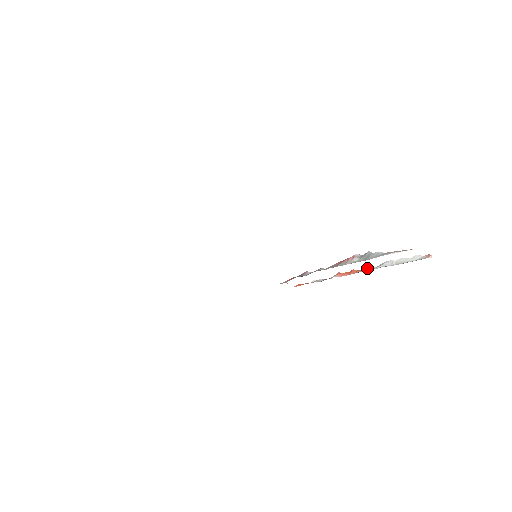
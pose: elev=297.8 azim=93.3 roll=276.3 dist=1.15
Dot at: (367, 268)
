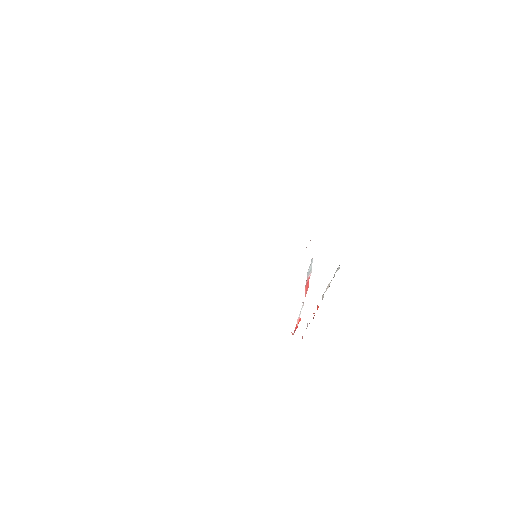
Dot at: occluded
